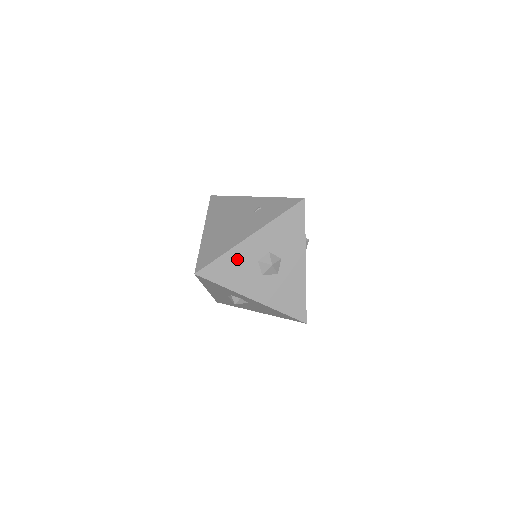
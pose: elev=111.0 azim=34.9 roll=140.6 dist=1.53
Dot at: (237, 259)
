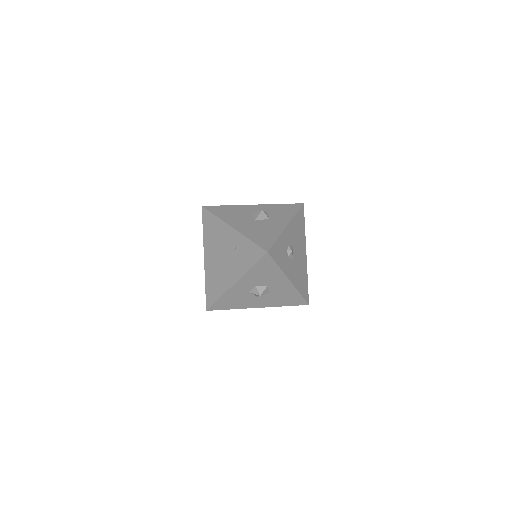
Dot at: (232, 296)
